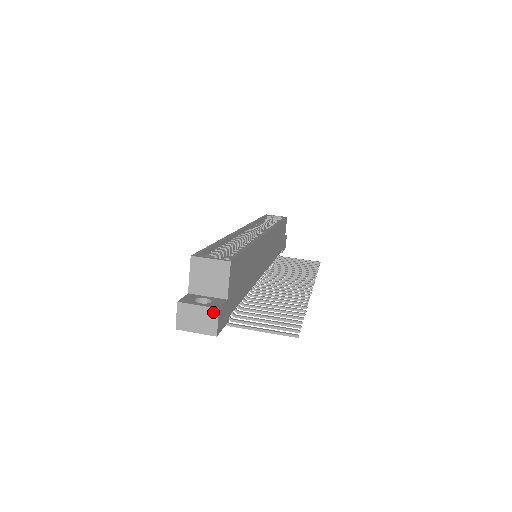
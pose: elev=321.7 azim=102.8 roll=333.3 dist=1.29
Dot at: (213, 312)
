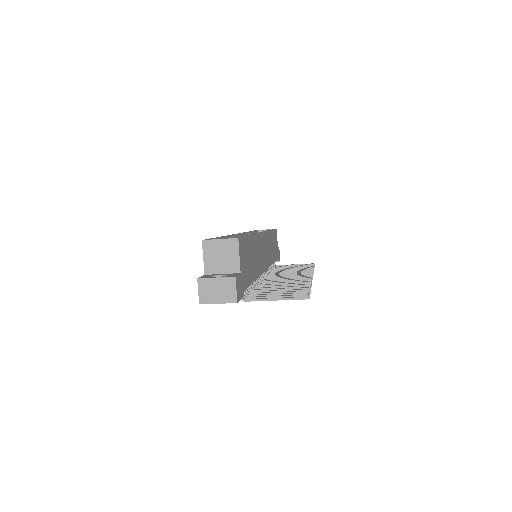
Dot at: (230, 281)
